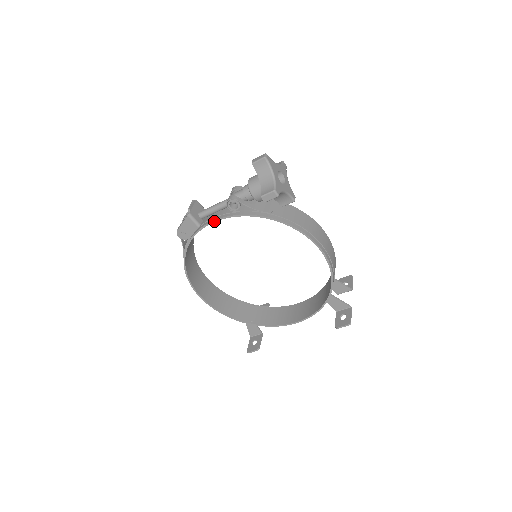
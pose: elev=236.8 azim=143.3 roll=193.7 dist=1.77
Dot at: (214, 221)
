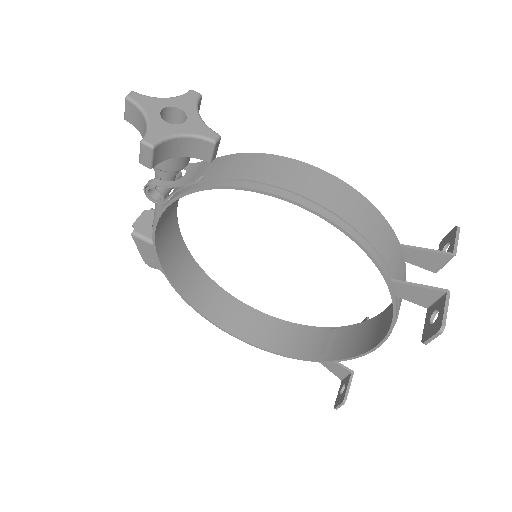
Dot at: (154, 229)
